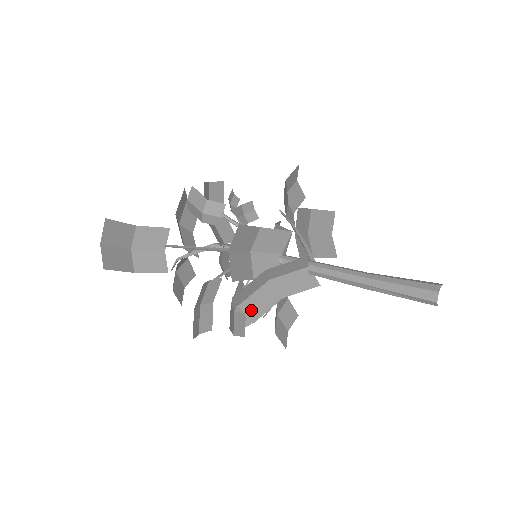
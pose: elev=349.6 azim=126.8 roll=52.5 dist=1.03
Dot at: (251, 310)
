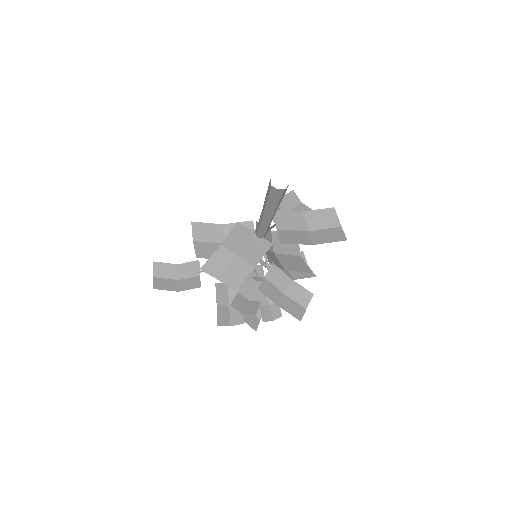
Dot at: (230, 281)
